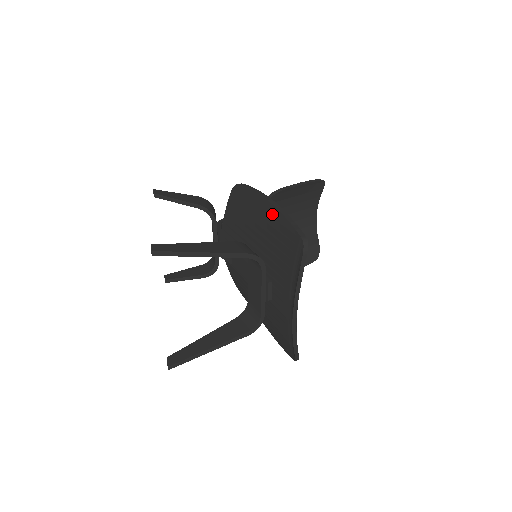
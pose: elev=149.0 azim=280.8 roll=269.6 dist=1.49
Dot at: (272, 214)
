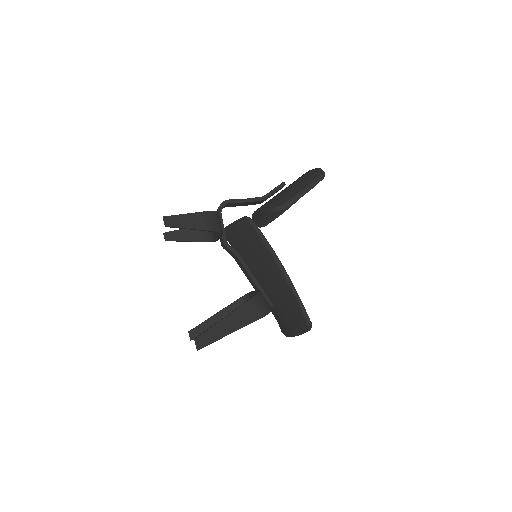
Dot at: (284, 284)
